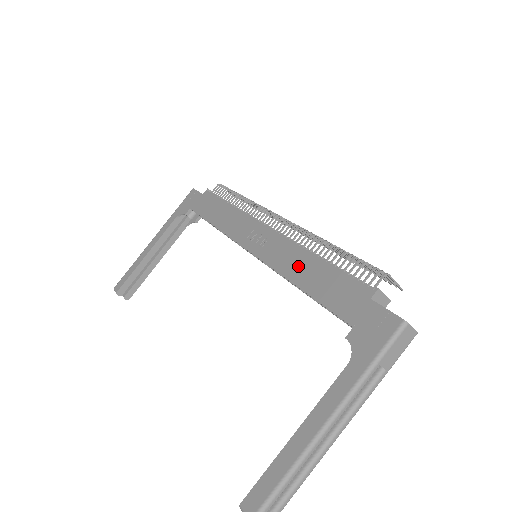
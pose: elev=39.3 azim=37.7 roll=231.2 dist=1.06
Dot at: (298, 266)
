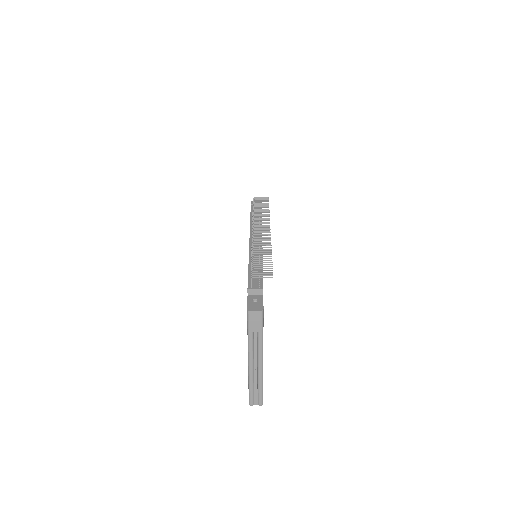
Dot at: occluded
